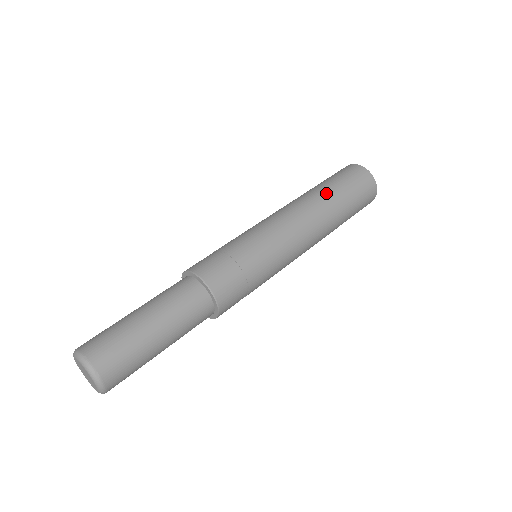
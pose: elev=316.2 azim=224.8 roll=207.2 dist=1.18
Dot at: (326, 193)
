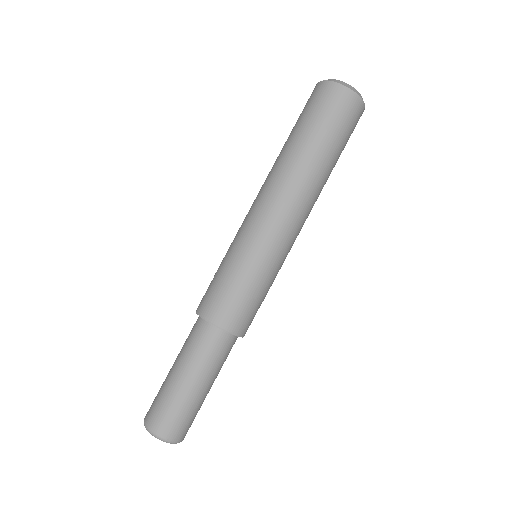
Dot at: (321, 162)
